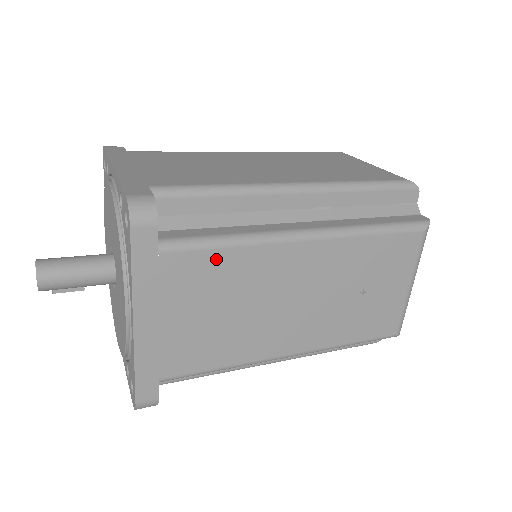
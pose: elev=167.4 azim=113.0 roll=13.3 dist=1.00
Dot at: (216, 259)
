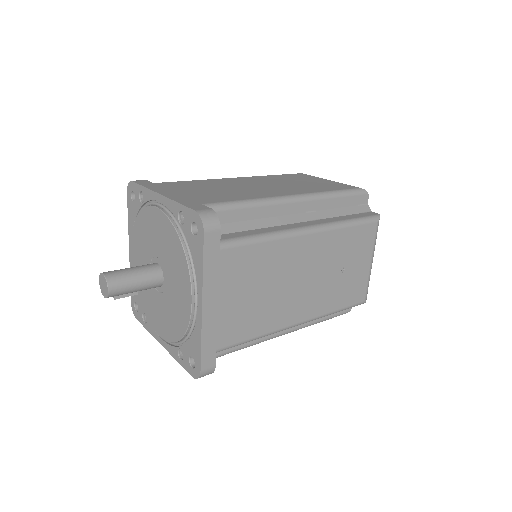
Dot at: (254, 252)
